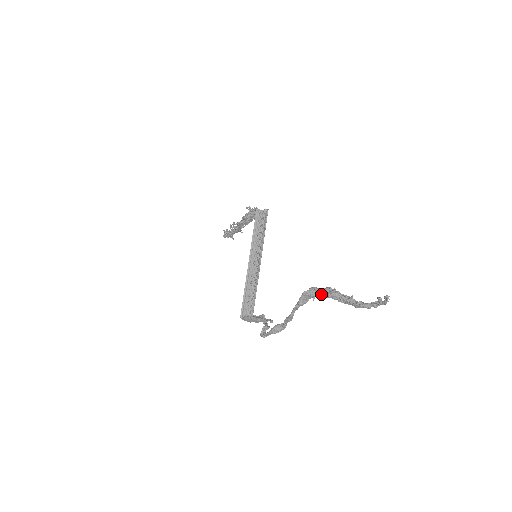
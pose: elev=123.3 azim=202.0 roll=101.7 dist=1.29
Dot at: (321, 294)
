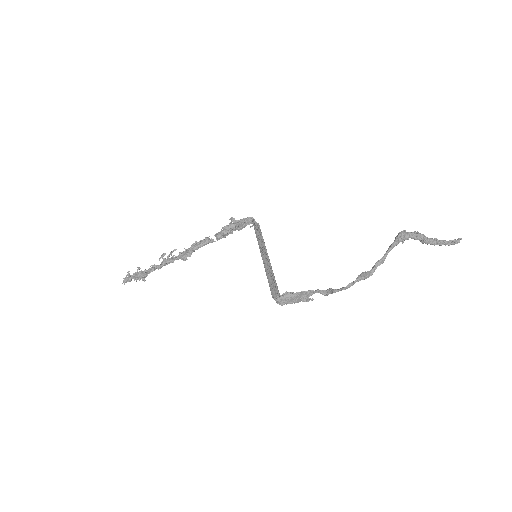
Dot at: (411, 236)
